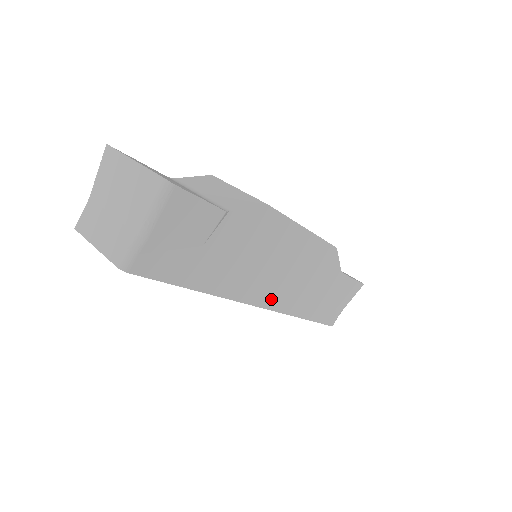
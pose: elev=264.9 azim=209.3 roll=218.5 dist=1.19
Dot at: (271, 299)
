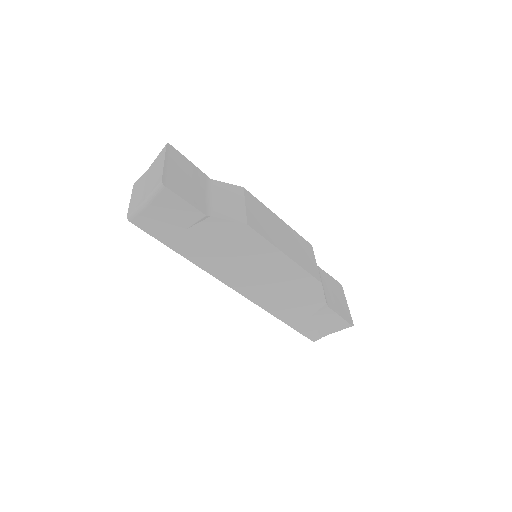
Dot at: (246, 289)
